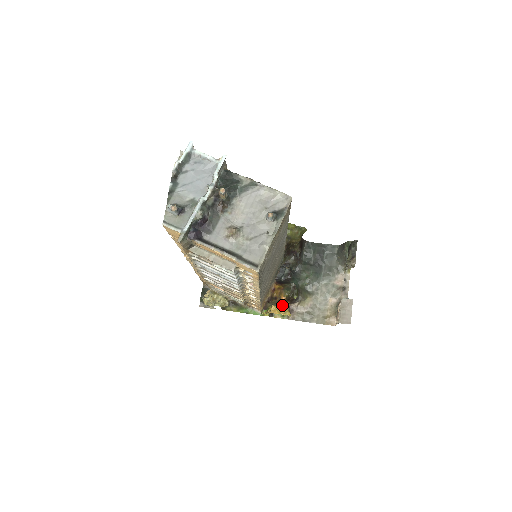
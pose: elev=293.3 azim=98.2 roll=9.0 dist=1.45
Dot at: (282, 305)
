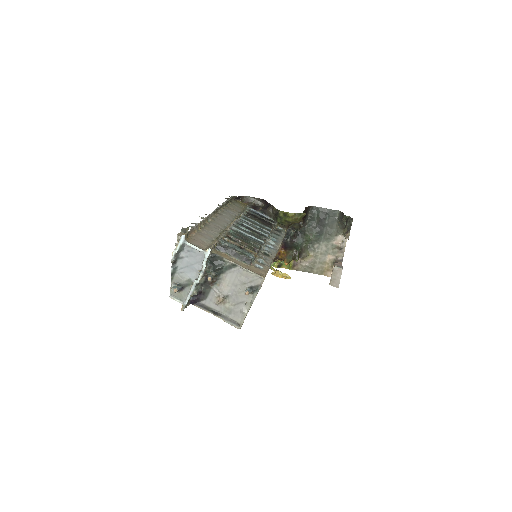
Dot at: occluded
